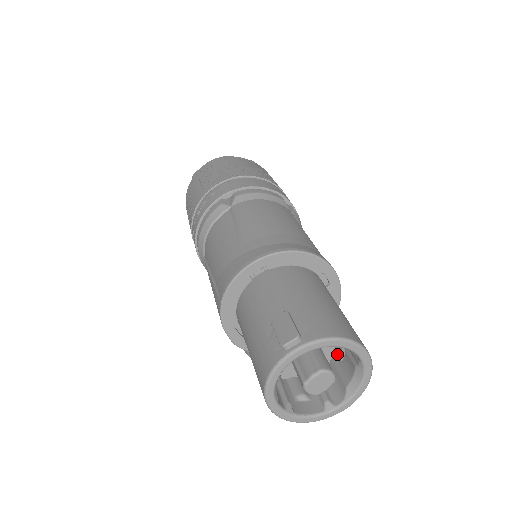
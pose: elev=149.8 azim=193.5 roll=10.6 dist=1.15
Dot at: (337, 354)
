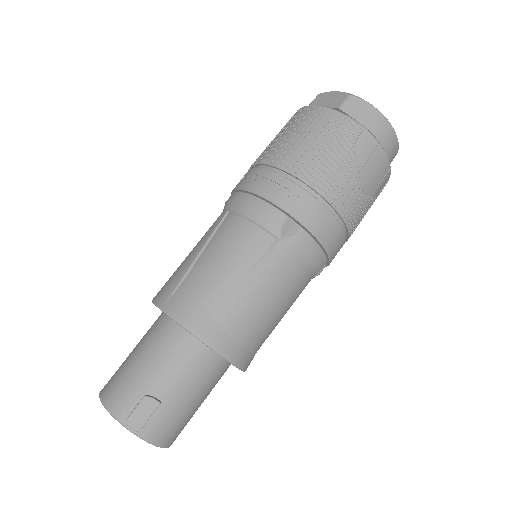
Dot at: occluded
